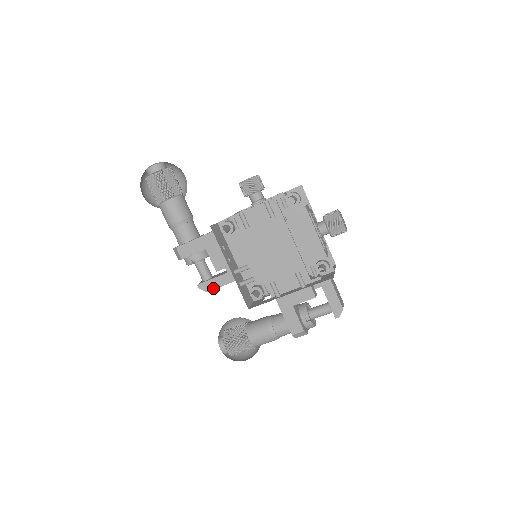
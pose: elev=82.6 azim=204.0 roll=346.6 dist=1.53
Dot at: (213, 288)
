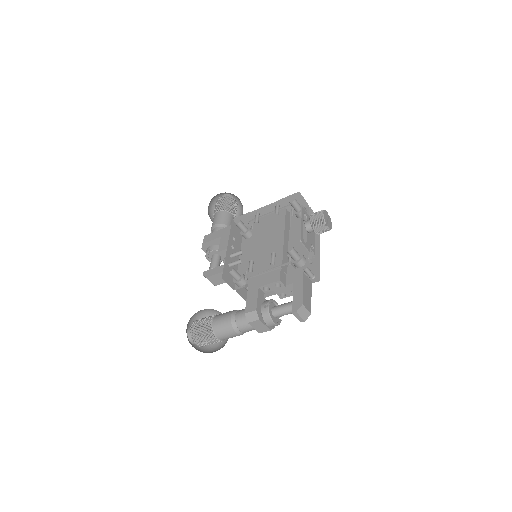
Dot at: (212, 274)
